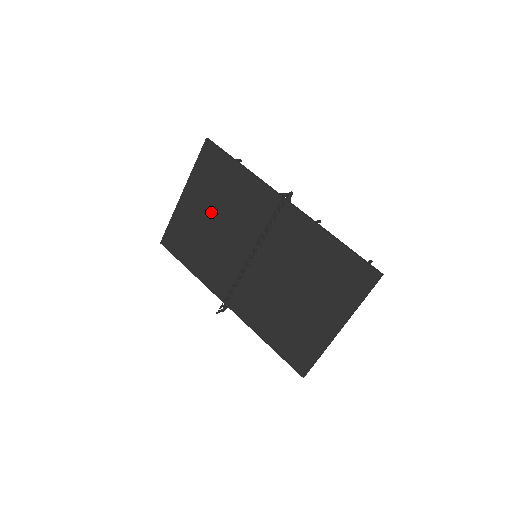
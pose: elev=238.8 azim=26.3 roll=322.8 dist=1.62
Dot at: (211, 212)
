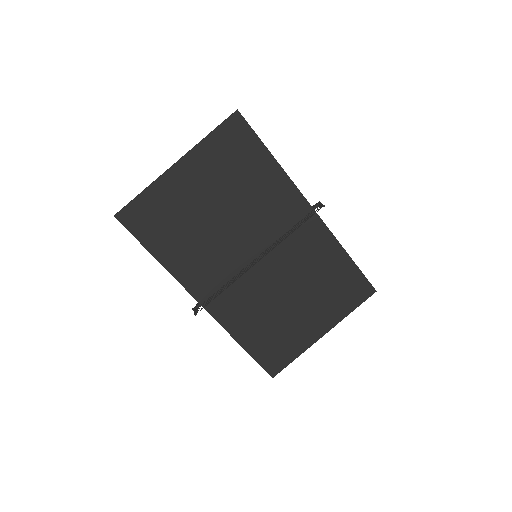
Dot at: (215, 197)
